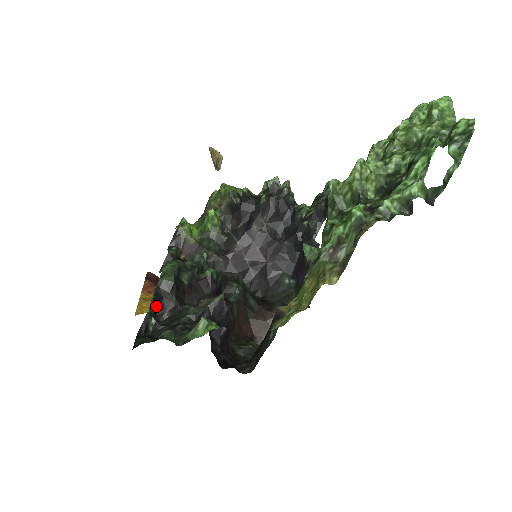
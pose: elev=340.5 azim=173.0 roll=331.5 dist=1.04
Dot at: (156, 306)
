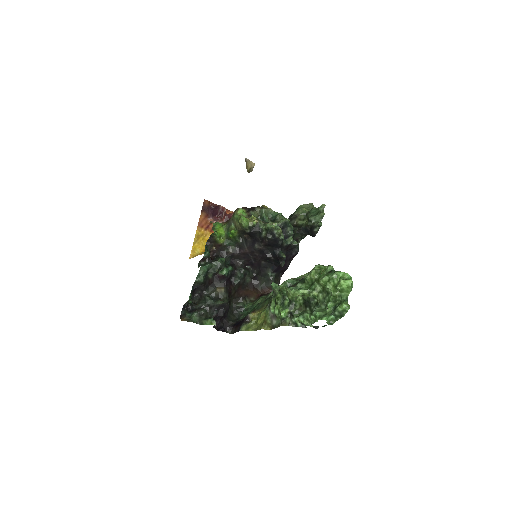
Dot at: (194, 291)
